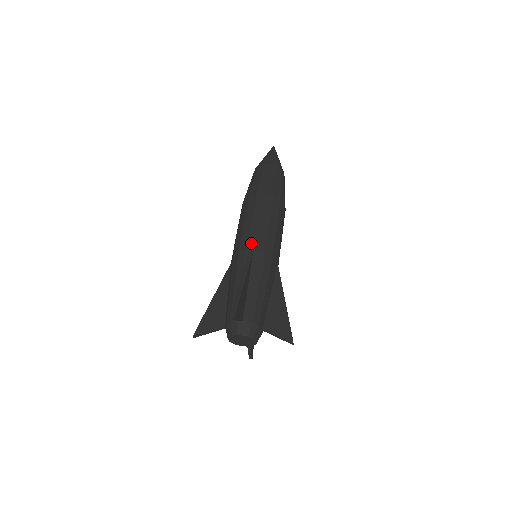
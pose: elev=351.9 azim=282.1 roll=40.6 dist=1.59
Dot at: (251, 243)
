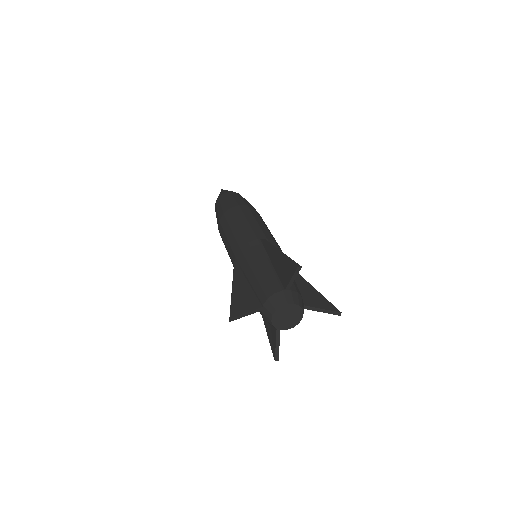
Dot at: (259, 234)
